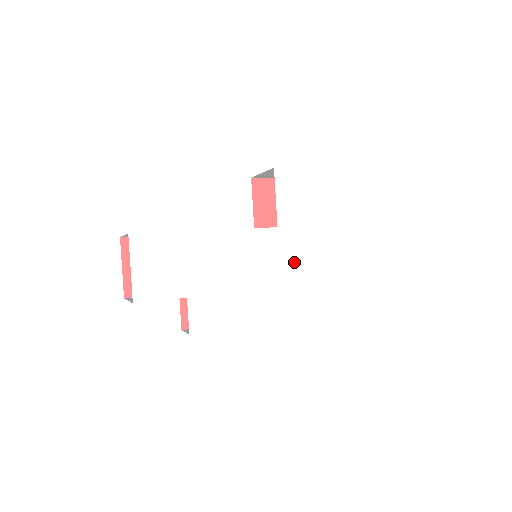
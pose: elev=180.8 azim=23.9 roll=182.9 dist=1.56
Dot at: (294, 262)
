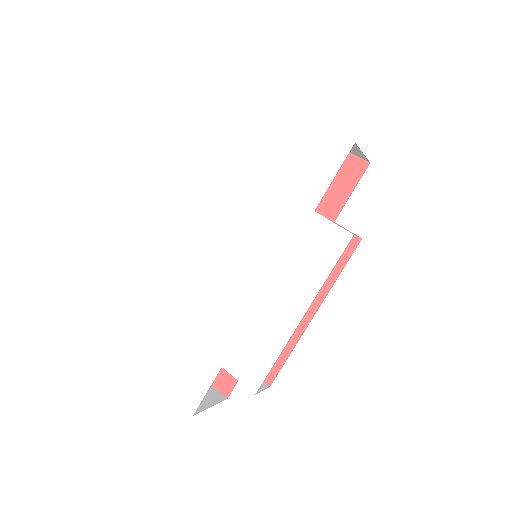
Dot at: (270, 226)
